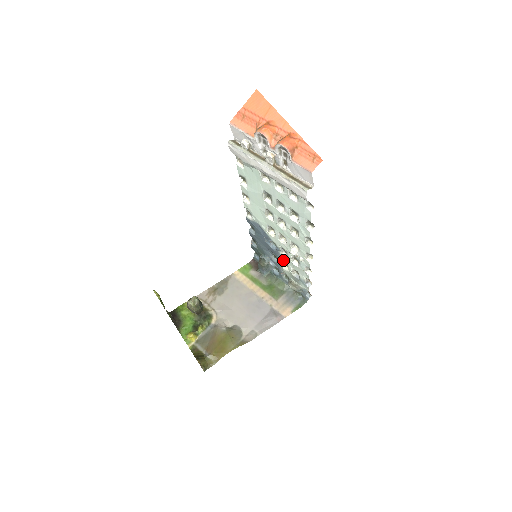
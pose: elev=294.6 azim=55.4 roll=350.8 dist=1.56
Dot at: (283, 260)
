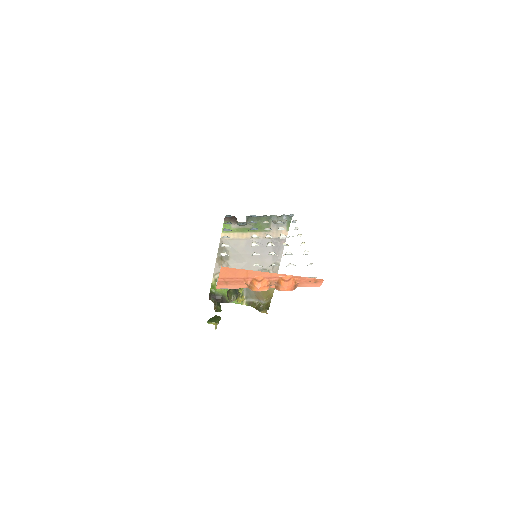
Dot at: occluded
